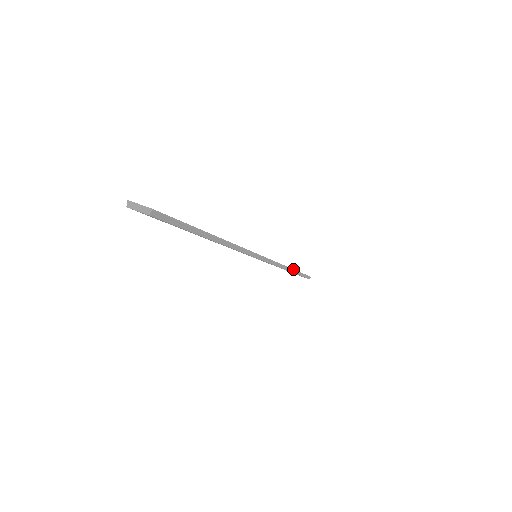
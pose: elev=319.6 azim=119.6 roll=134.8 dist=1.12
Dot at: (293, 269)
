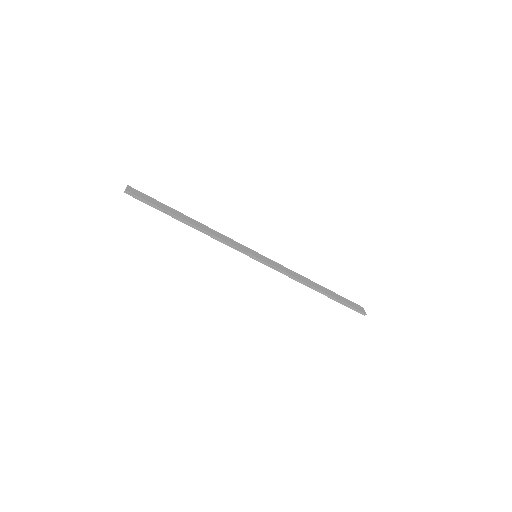
Dot at: (318, 289)
